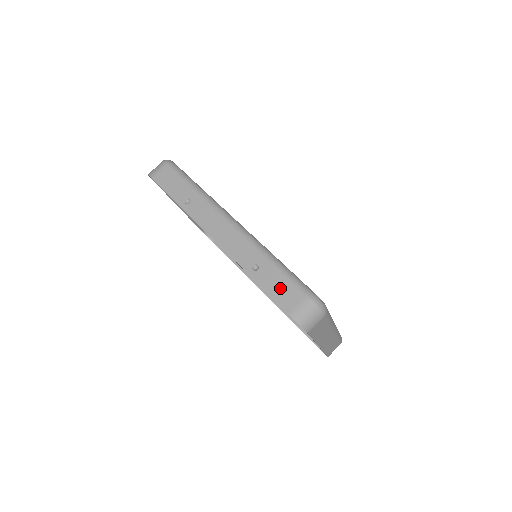
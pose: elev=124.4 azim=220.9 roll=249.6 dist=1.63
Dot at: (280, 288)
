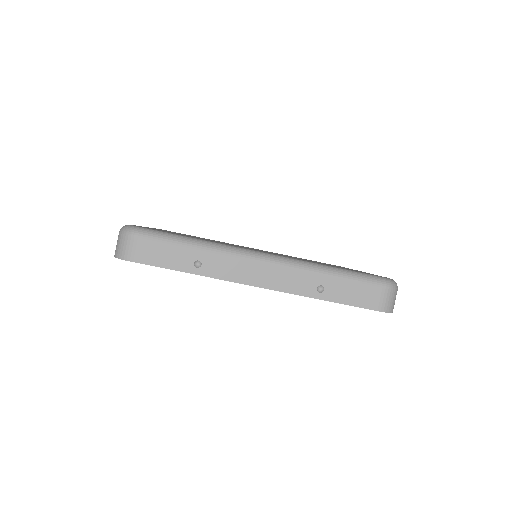
Dot at: (356, 294)
